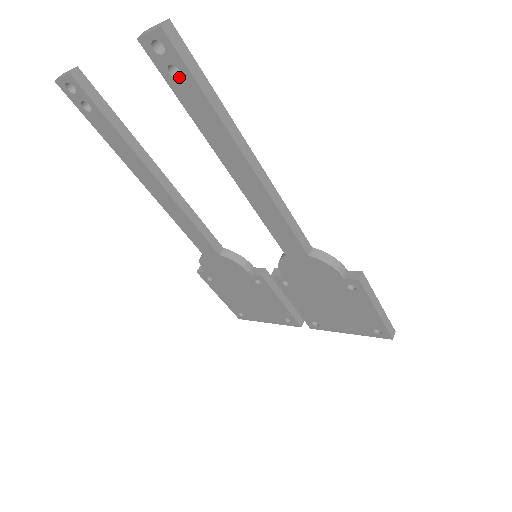
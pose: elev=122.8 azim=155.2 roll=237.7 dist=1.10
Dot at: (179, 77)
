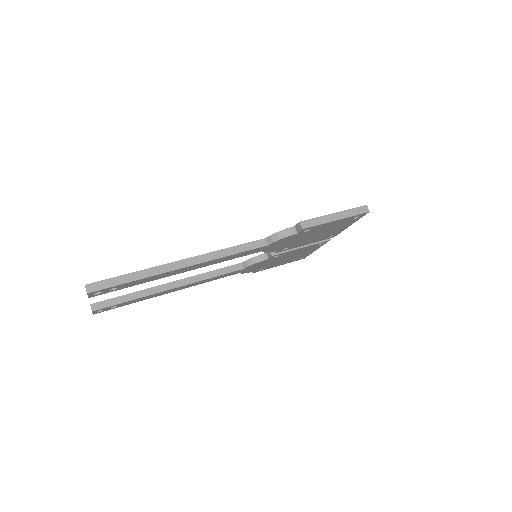
Dot at: (117, 287)
